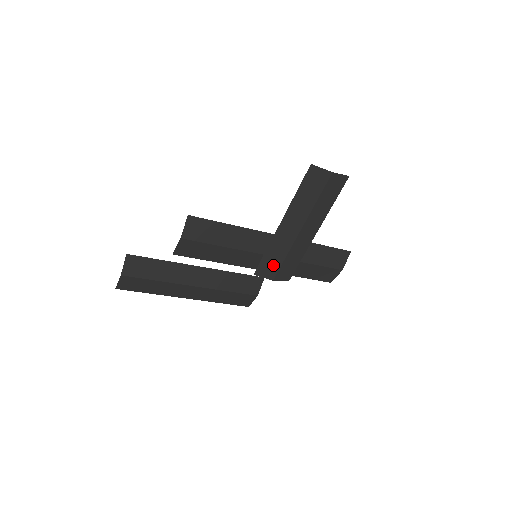
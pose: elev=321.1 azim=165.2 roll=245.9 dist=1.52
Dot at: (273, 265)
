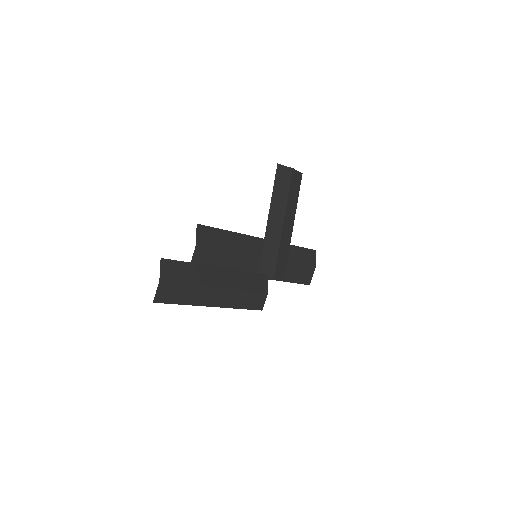
Dot at: (271, 262)
